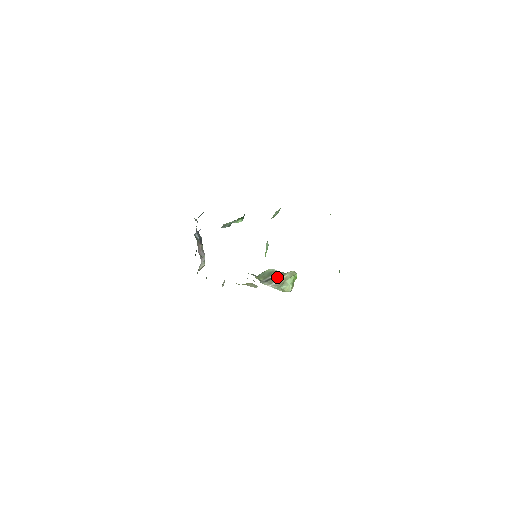
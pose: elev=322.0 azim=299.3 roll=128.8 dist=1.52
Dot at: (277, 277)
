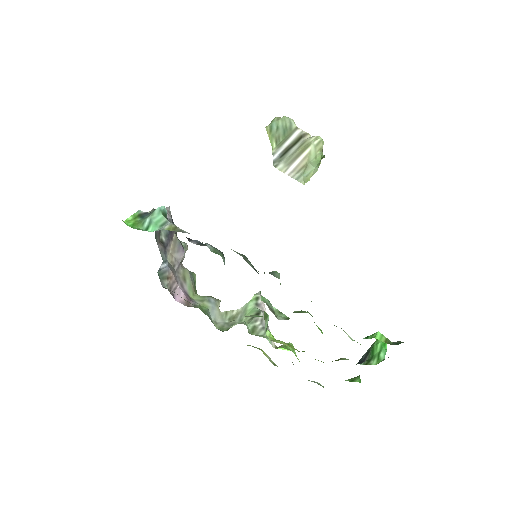
Dot at: (296, 152)
